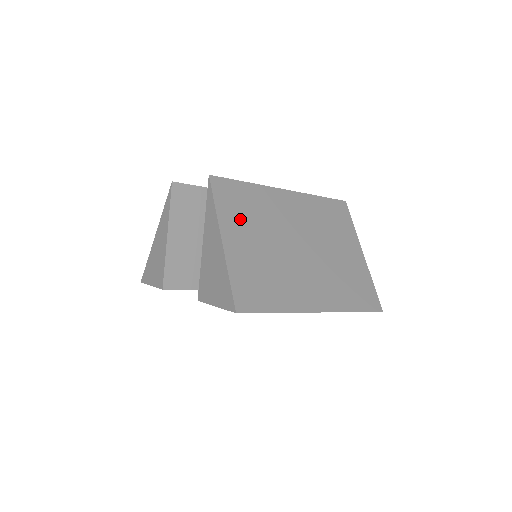
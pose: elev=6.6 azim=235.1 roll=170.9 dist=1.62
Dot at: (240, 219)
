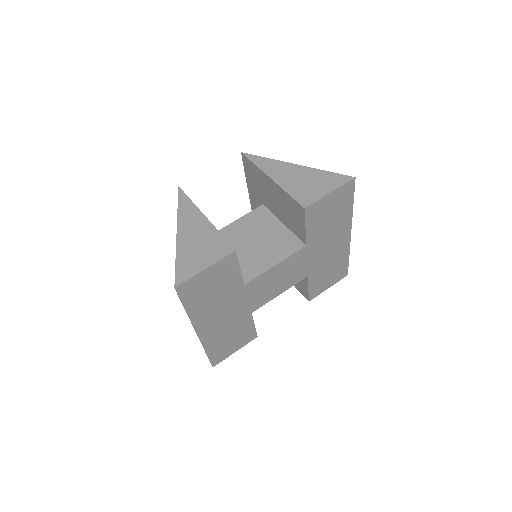
Dot at: occluded
